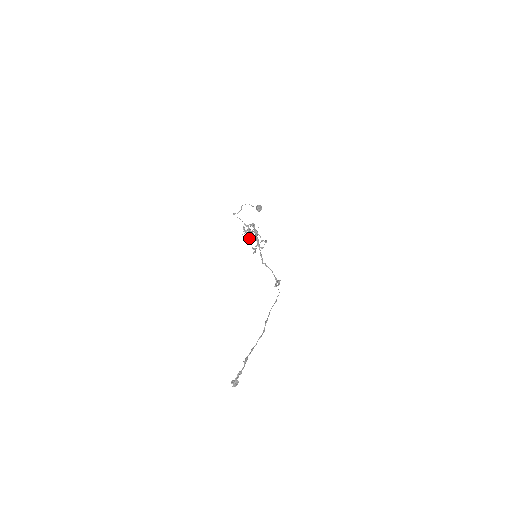
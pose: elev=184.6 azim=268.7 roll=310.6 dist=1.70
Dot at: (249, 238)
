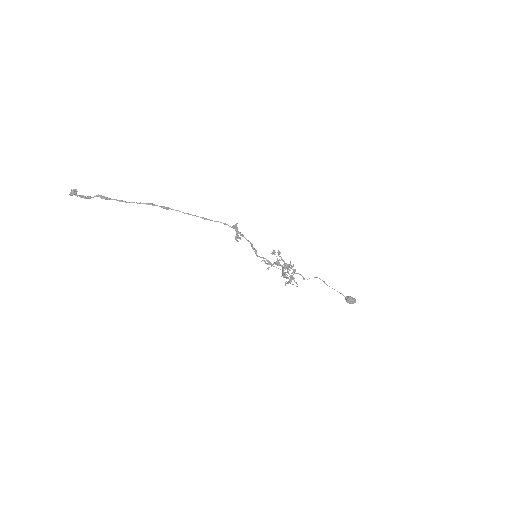
Dot at: (273, 266)
